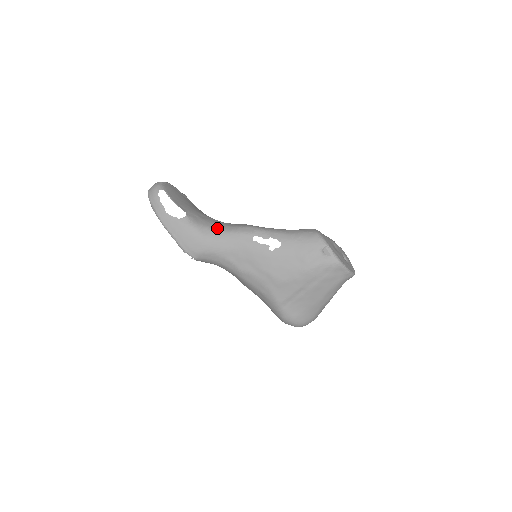
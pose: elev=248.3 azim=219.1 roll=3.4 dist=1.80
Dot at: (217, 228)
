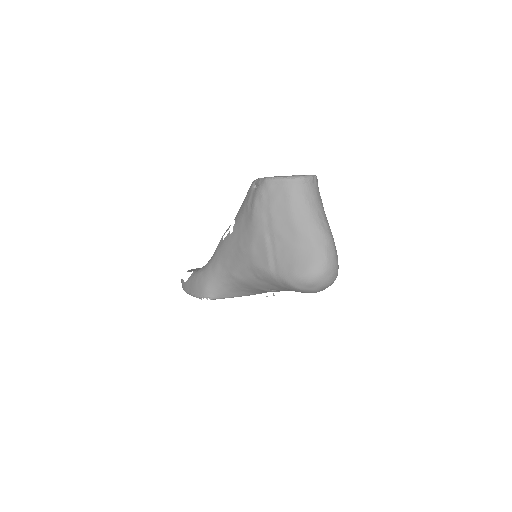
Dot at: occluded
